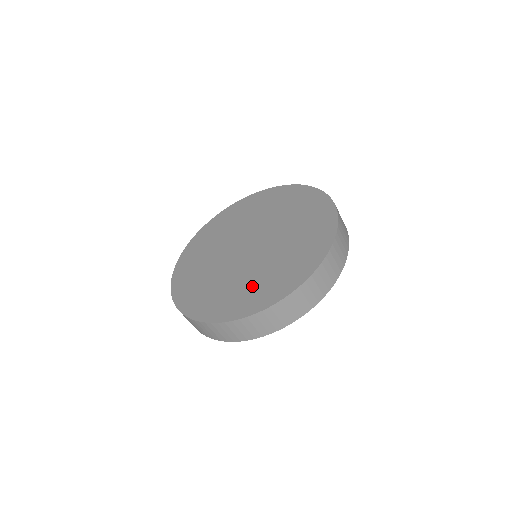
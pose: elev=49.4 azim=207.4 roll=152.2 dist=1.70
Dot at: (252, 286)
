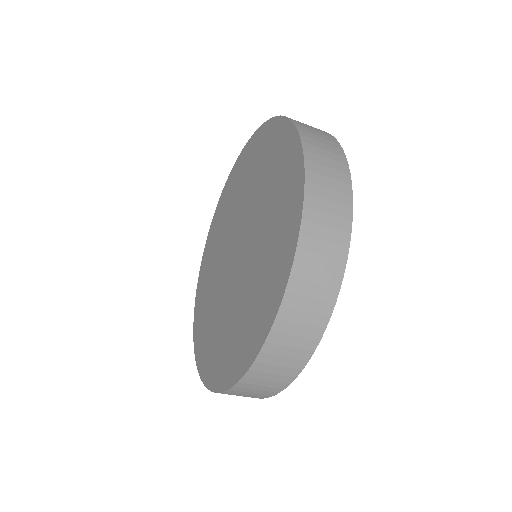
Dot at: (219, 337)
